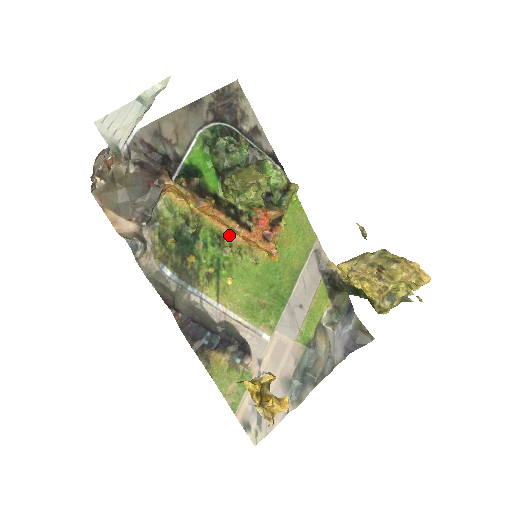
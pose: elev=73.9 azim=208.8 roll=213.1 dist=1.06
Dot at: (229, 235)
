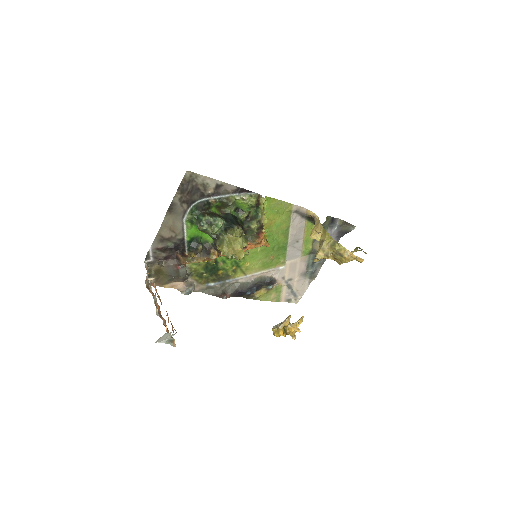
Dot at: occluded
